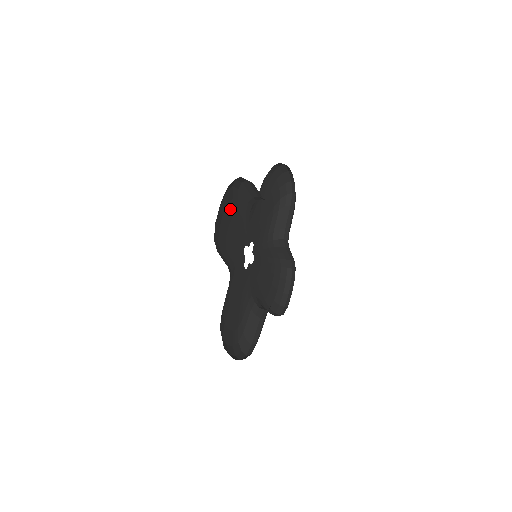
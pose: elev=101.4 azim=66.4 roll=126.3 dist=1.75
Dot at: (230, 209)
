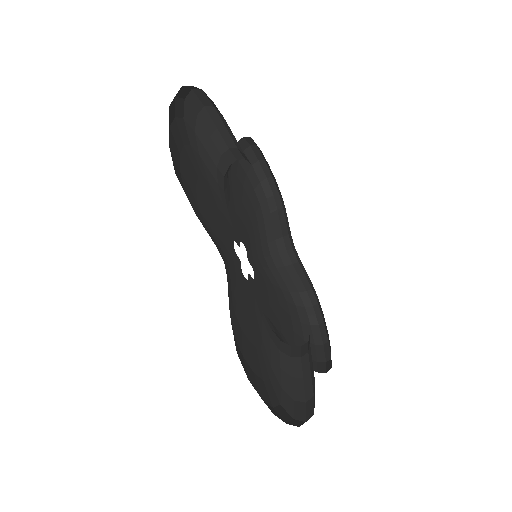
Dot at: (190, 159)
